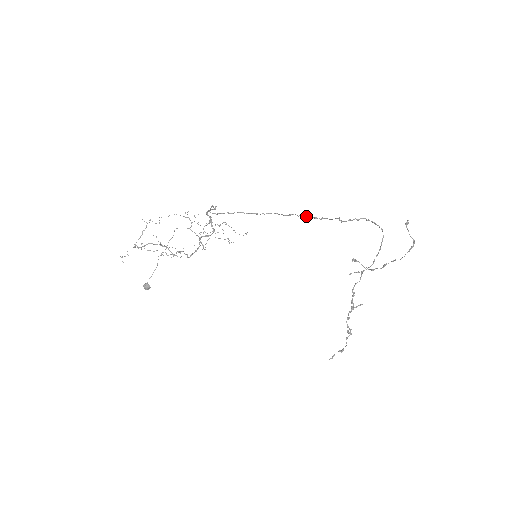
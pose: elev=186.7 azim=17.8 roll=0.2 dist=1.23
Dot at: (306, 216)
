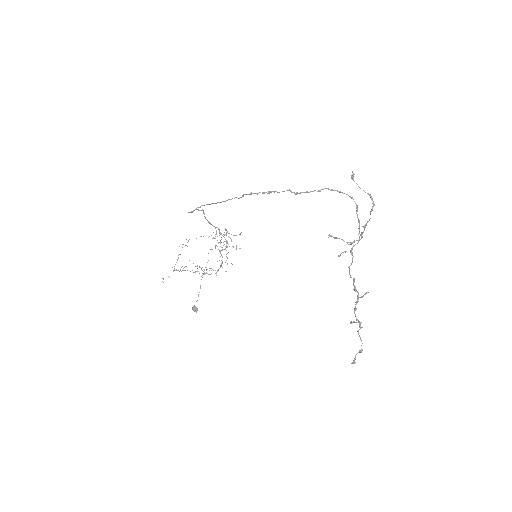
Dot at: (253, 193)
